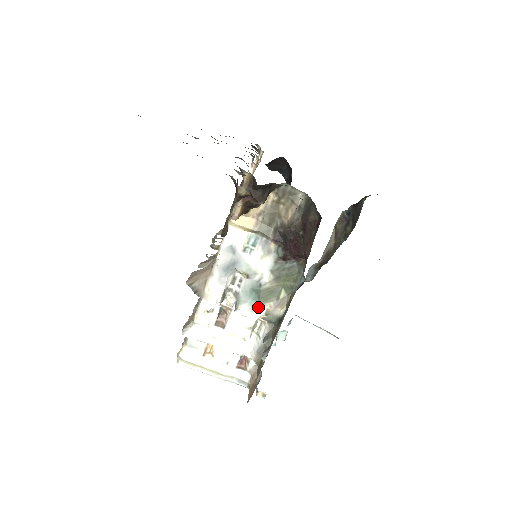
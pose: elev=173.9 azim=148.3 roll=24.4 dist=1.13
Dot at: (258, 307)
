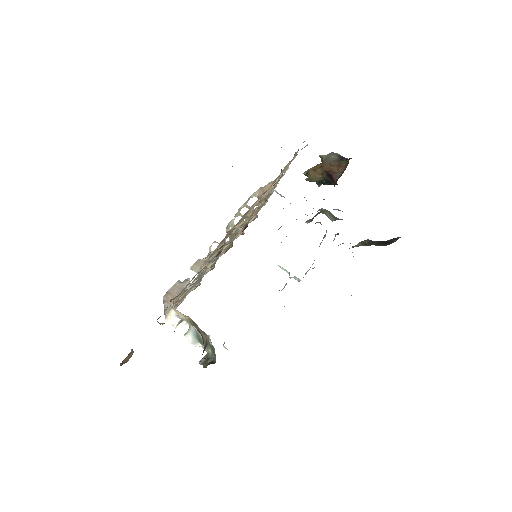
Dot at: (198, 343)
